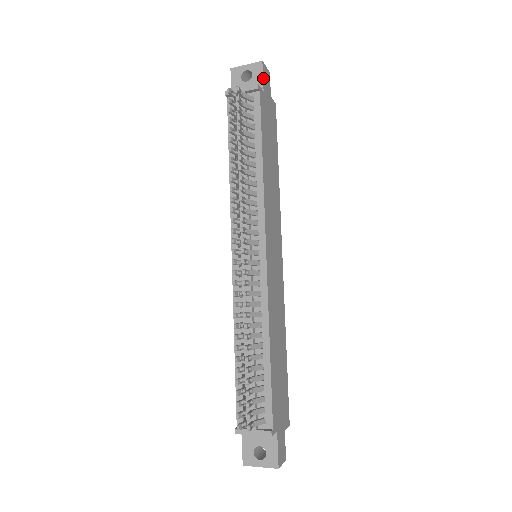
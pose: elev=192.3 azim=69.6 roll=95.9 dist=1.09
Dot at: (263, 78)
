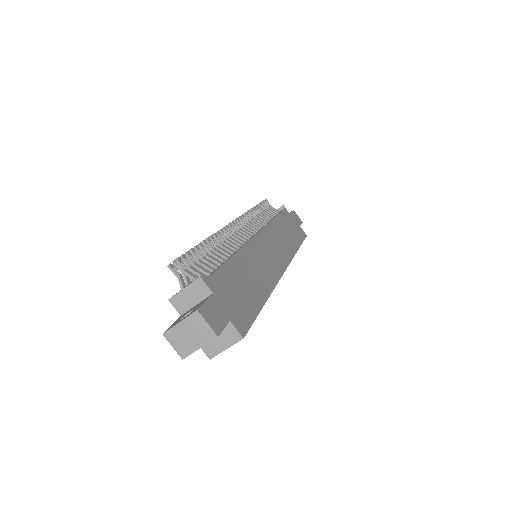
Dot at: (292, 213)
